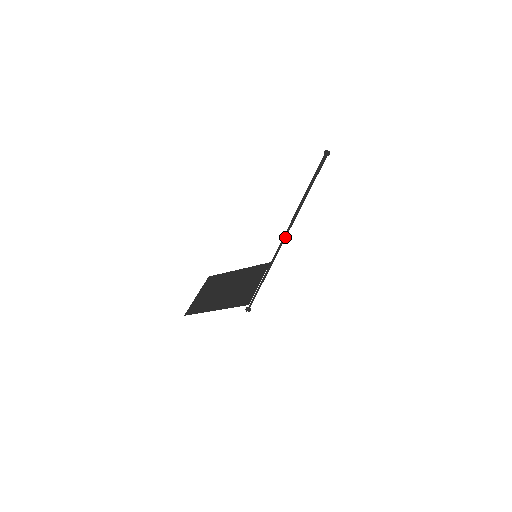
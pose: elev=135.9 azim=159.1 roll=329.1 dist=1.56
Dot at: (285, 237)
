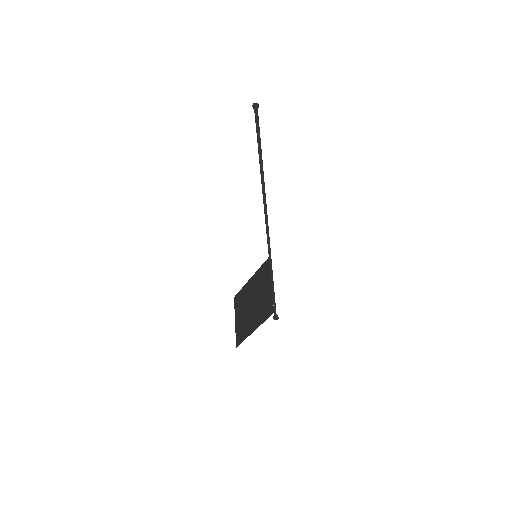
Dot at: (267, 223)
